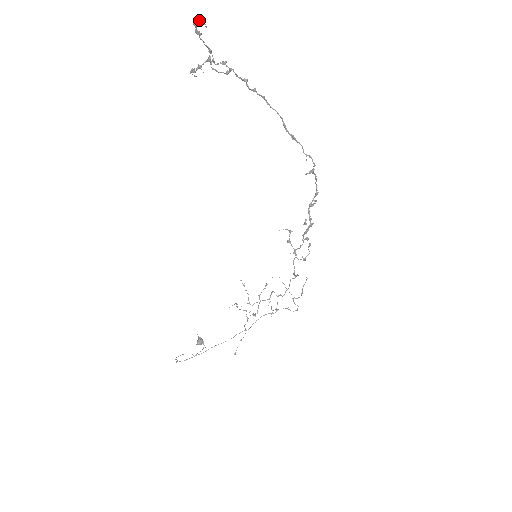
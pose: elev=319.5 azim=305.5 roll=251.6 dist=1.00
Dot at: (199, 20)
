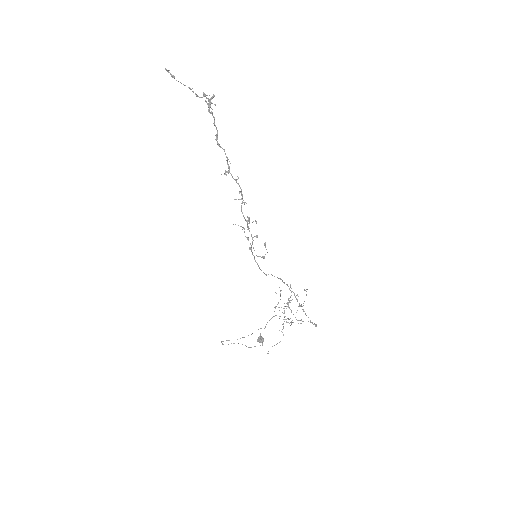
Dot at: (165, 68)
